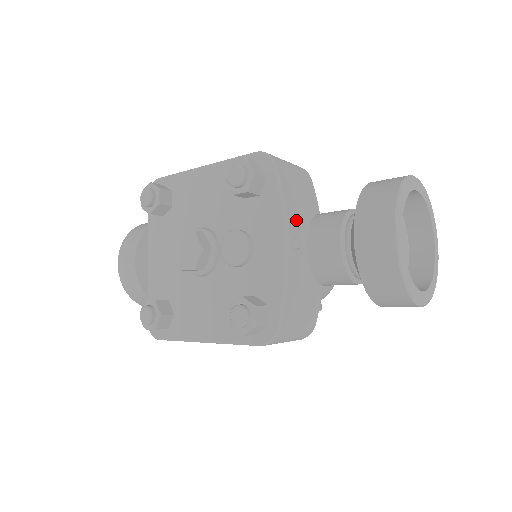
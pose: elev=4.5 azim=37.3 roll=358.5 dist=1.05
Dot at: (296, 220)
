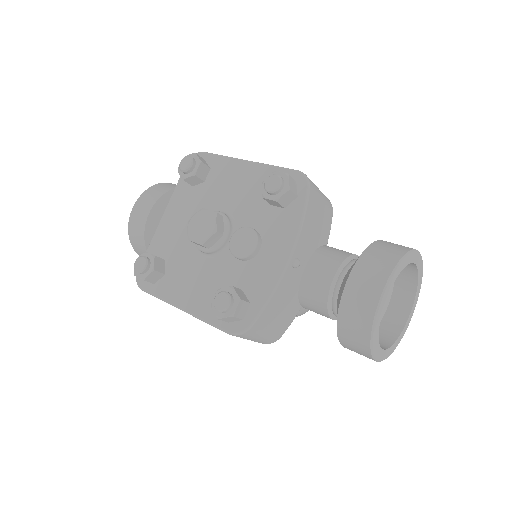
Dot at: (305, 243)
